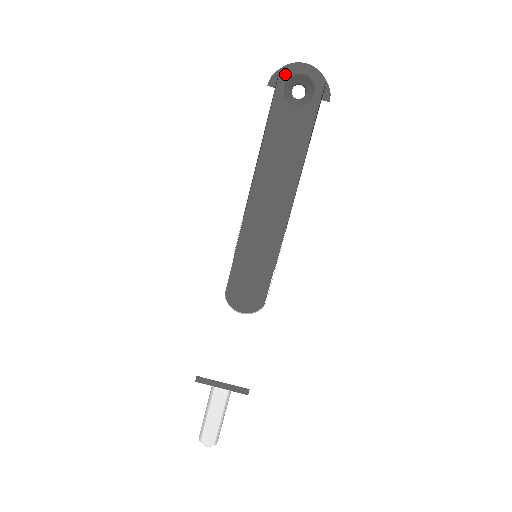
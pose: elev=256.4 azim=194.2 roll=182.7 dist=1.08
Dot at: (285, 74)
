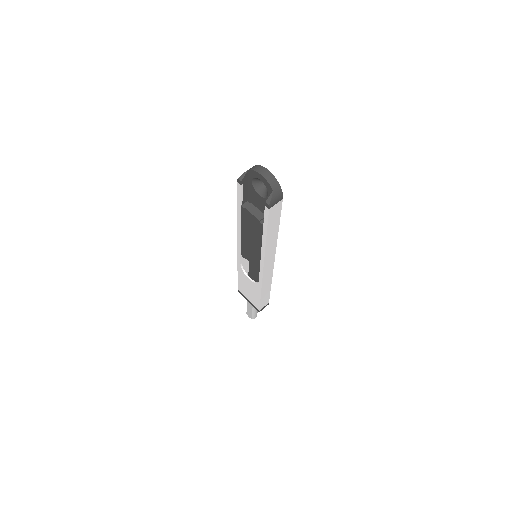
Dot at: (251, 174)
